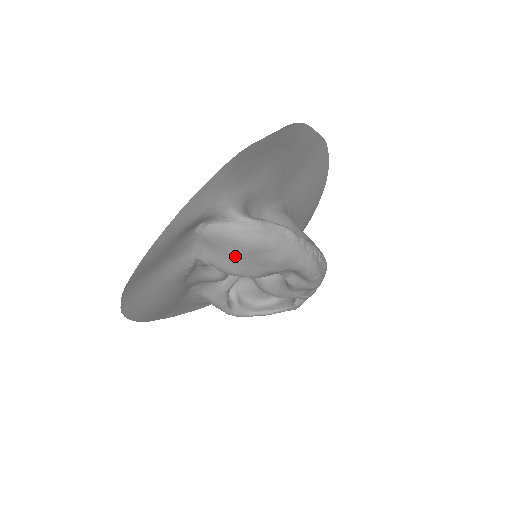
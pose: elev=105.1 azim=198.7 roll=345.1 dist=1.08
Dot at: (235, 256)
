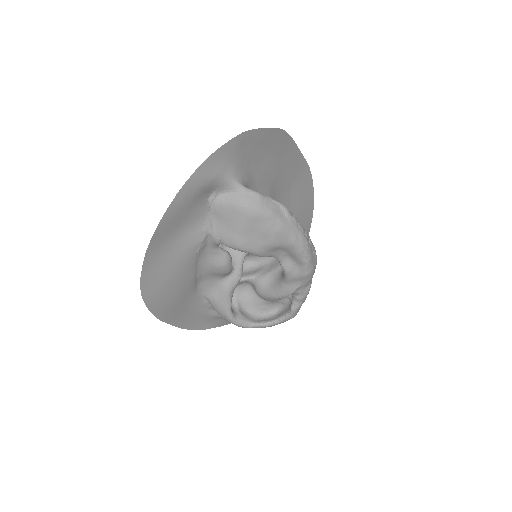
Dot at: (239, 225)
